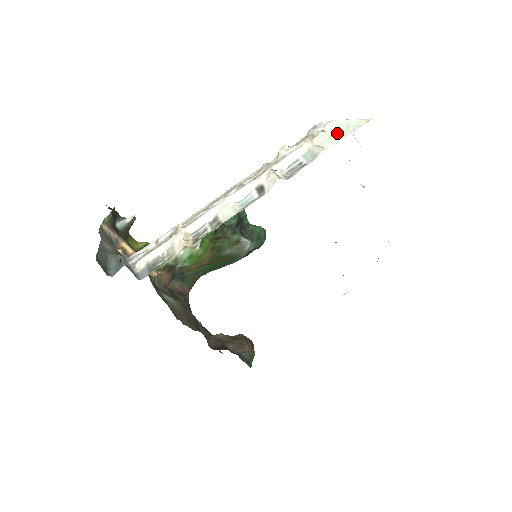
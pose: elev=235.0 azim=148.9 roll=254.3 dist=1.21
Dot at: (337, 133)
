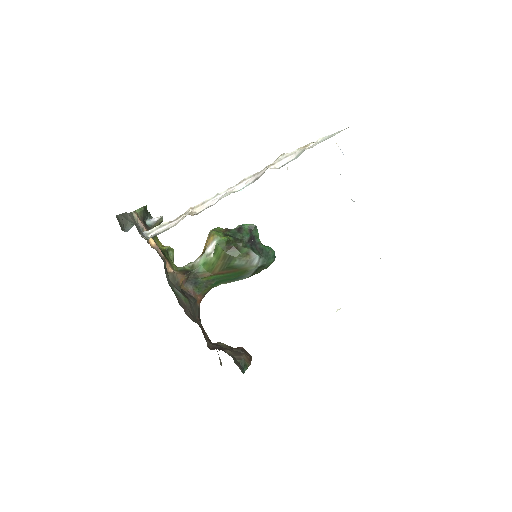
Dot at: occluded
